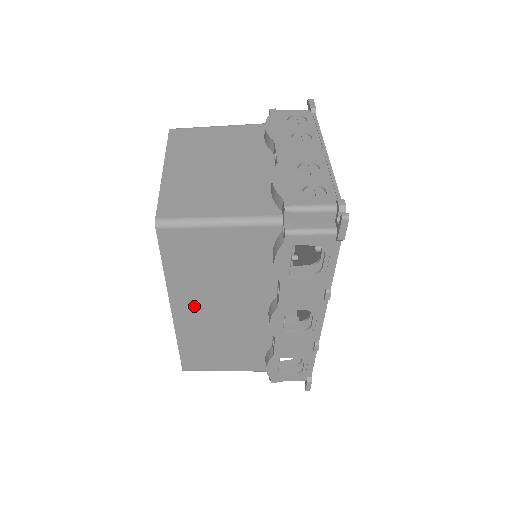
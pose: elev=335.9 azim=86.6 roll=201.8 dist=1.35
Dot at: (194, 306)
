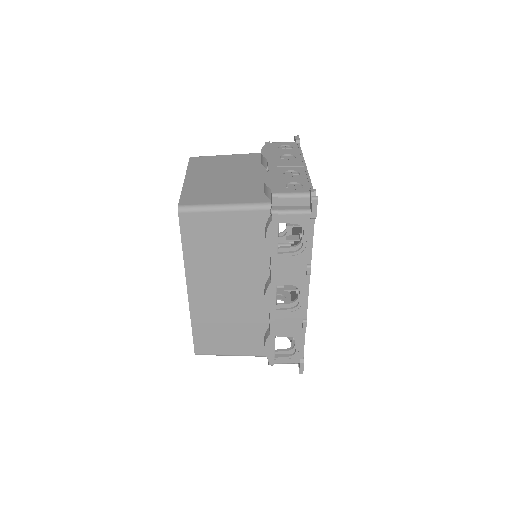
Dot at: (205, 285)
